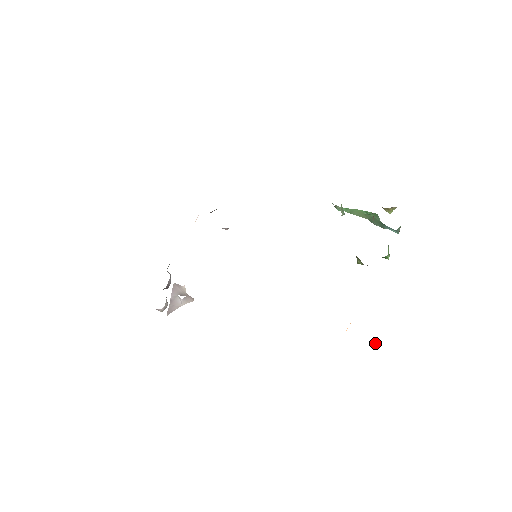
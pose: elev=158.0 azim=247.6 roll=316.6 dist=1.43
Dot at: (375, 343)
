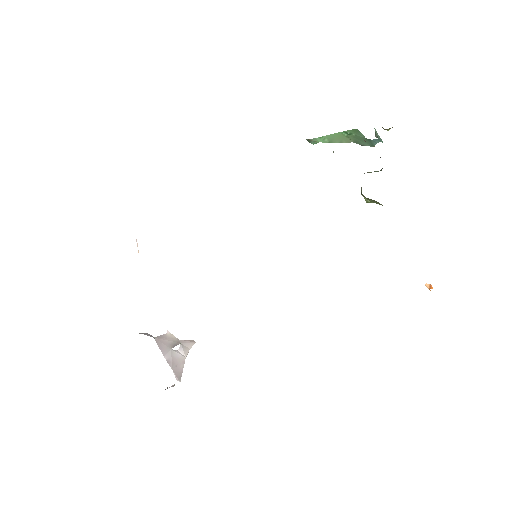
Dot at: (430, 284)
